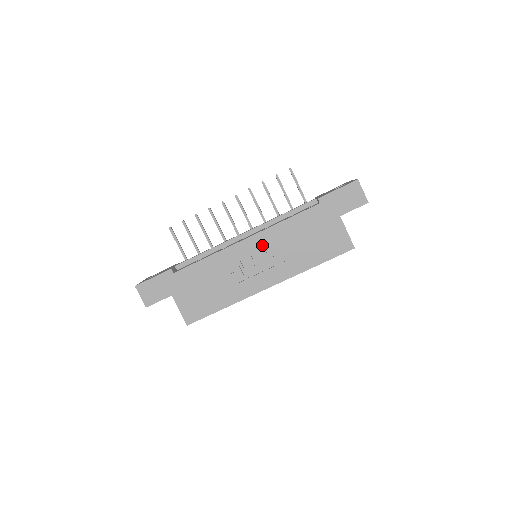
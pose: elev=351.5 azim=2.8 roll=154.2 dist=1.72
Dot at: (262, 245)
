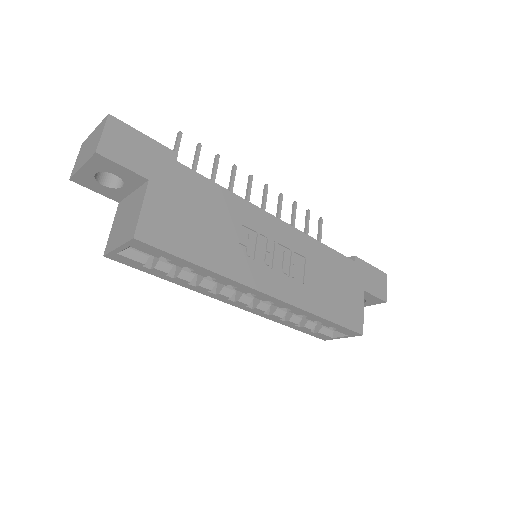
Dot at: (290, 243)
